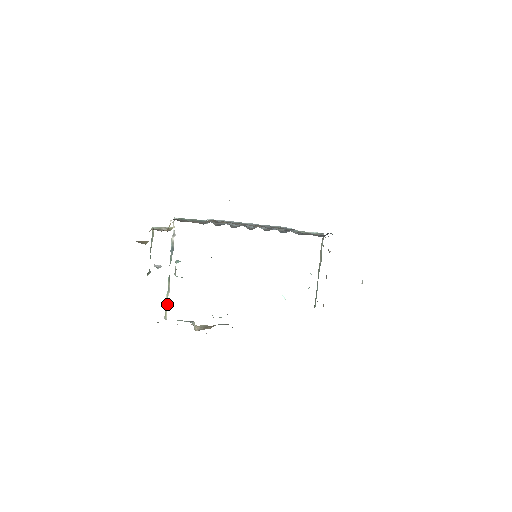
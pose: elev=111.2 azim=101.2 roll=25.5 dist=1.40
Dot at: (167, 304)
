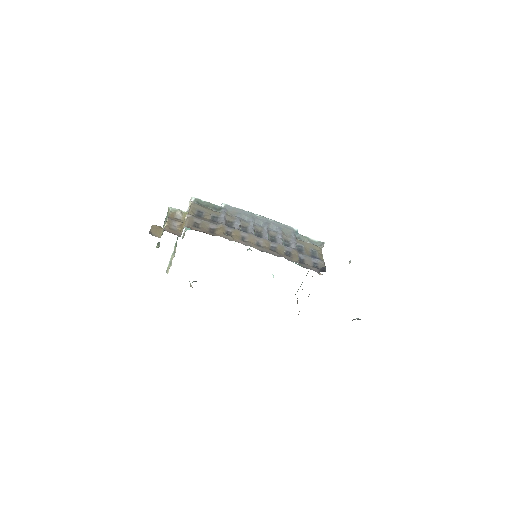
Dot at: (170, 263)
